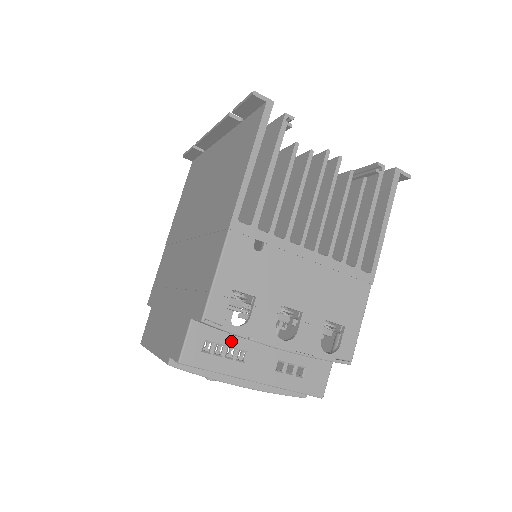
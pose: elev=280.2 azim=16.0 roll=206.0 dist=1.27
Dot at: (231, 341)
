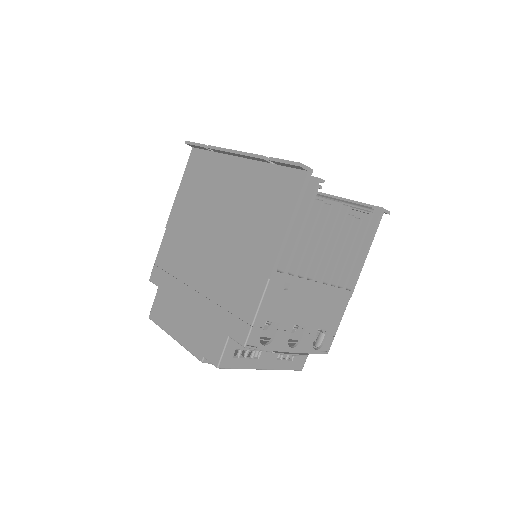
Dot at: occluded
